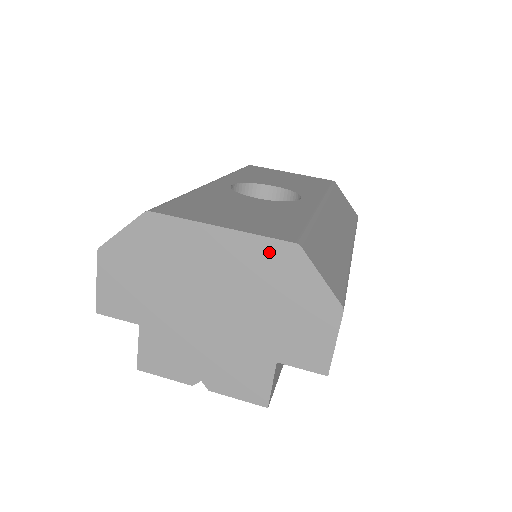
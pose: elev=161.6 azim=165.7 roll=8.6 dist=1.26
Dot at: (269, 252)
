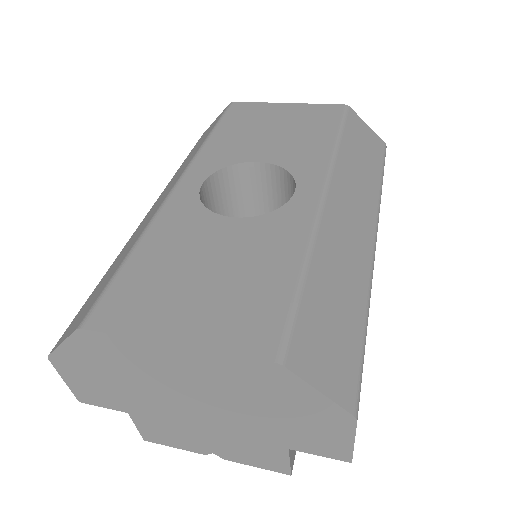
Dot at: (244, 369)
